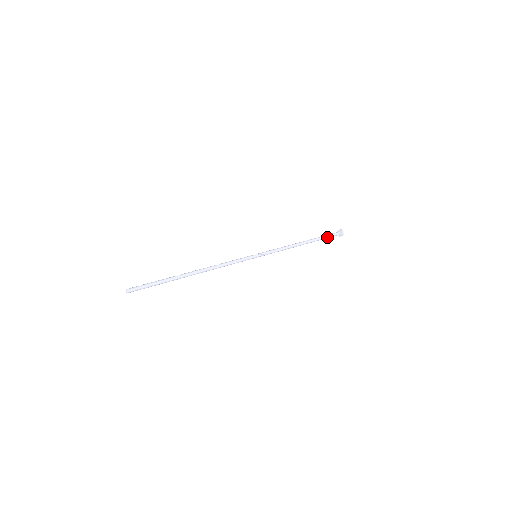
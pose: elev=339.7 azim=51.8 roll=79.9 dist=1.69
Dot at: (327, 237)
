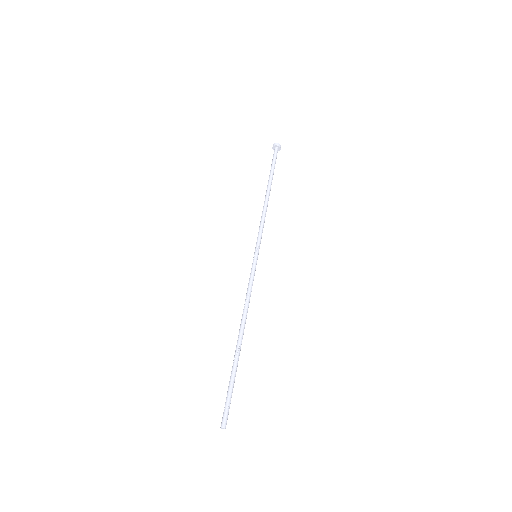
Dot at: (274, 165)
